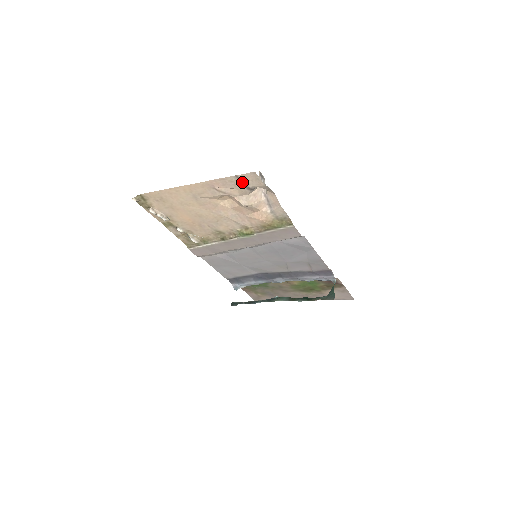
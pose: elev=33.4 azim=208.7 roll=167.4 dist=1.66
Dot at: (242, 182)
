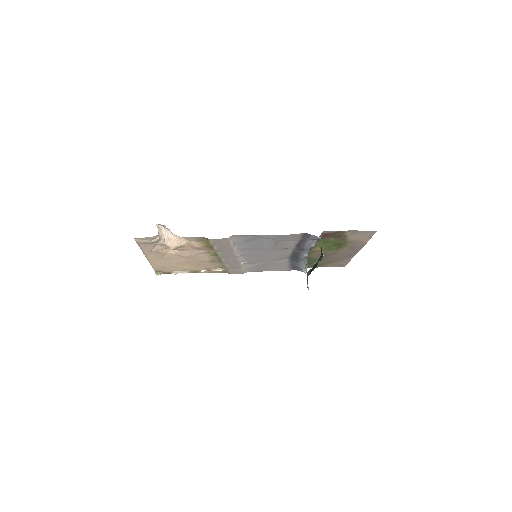
Dot at: (146, 243)
